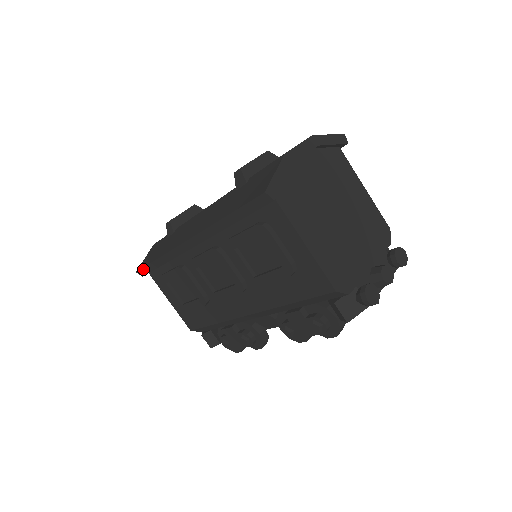
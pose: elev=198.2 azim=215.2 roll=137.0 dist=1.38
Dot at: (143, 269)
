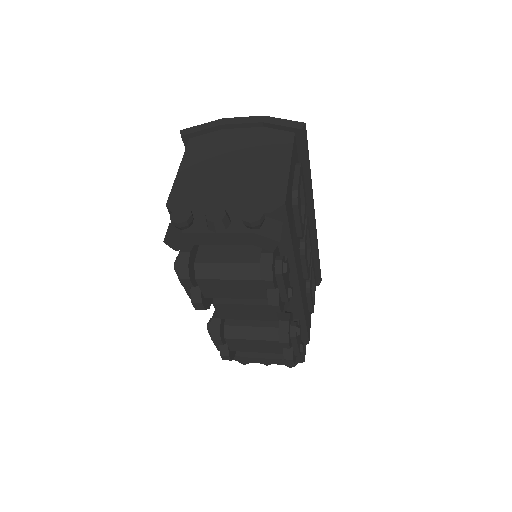
Dot at: occluded
